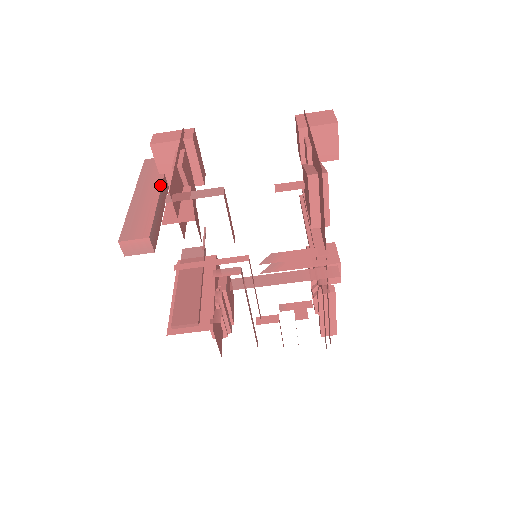
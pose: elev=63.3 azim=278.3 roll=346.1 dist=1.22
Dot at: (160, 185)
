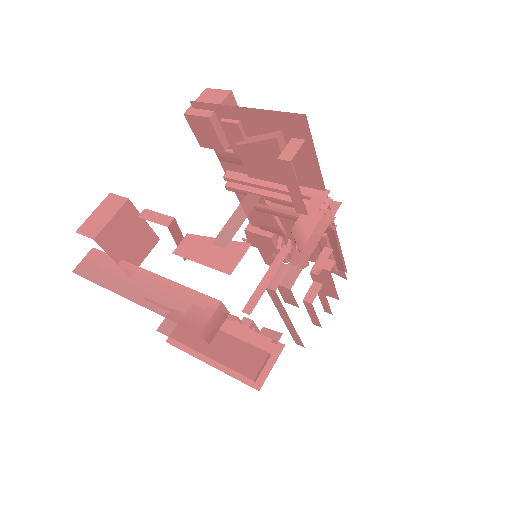
Dot at: (138, 268)
